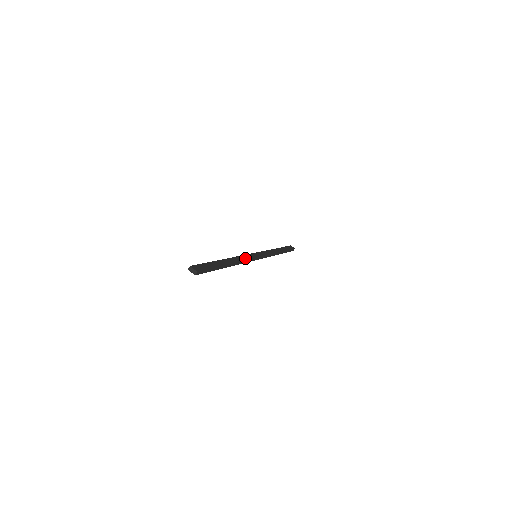
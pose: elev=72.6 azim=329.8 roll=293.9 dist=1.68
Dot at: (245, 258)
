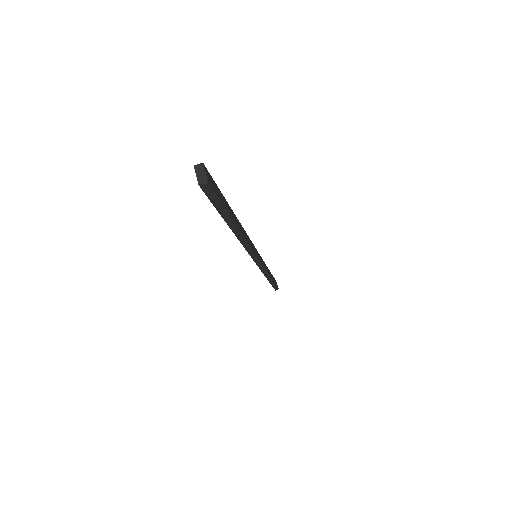
Dot at: (251, 244)
